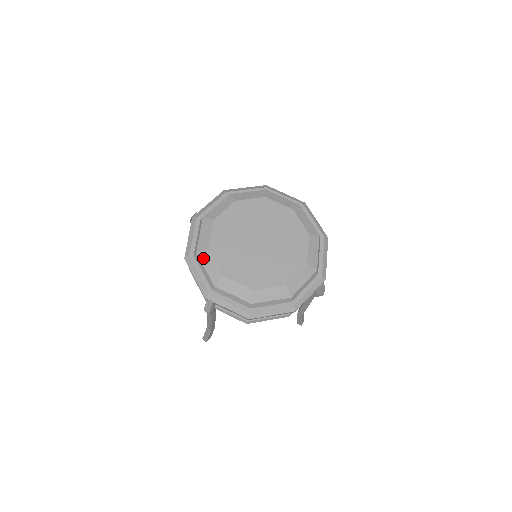
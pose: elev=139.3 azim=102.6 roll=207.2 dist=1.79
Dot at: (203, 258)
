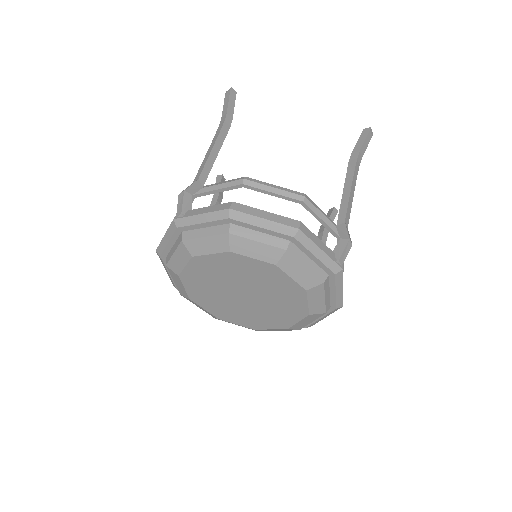
Dot at: (172, 275)
